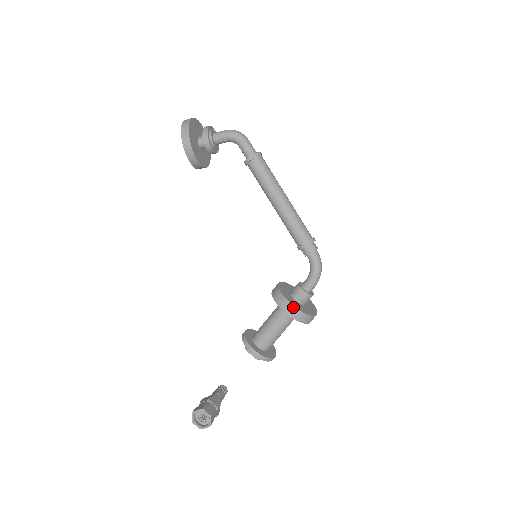
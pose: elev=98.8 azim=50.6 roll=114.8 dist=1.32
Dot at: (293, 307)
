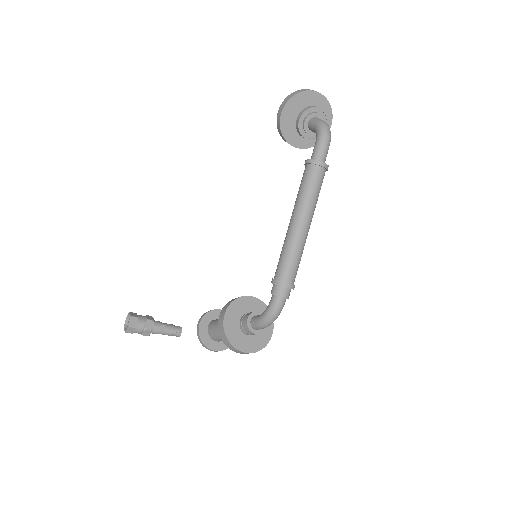
Dot at: (223, 320)
